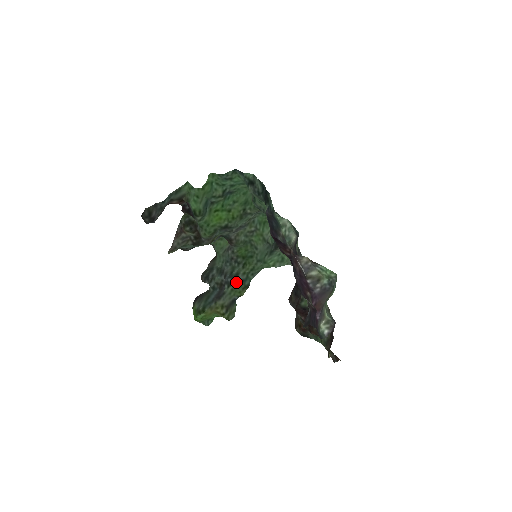
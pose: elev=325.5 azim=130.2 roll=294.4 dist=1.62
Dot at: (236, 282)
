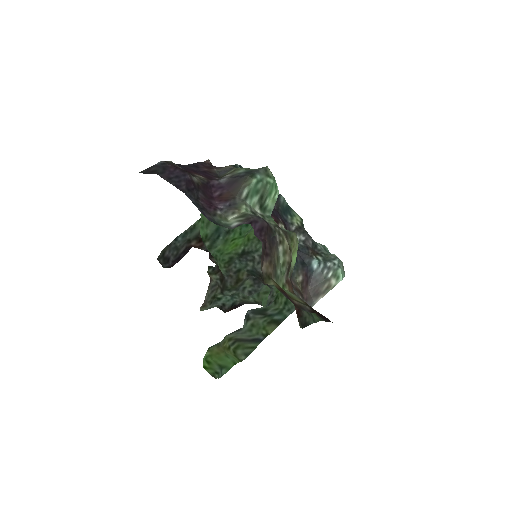
Dot at: (260, 316)
